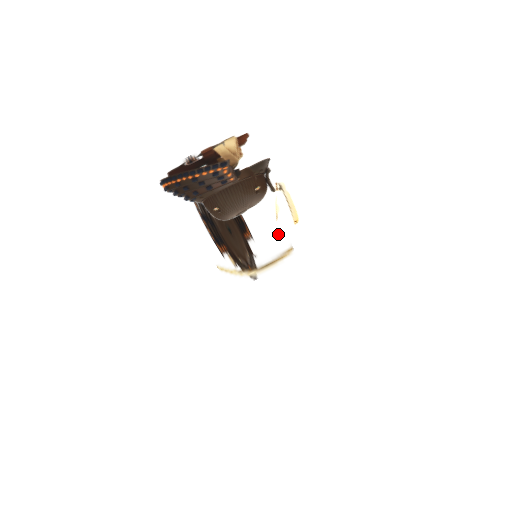
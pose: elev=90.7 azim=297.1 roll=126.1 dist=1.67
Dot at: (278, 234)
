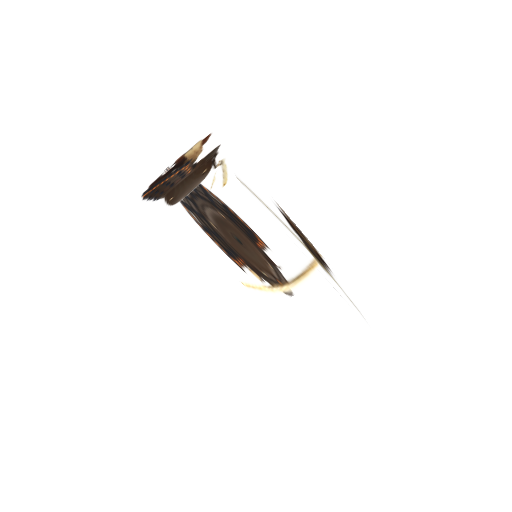
Dot at: occluded
